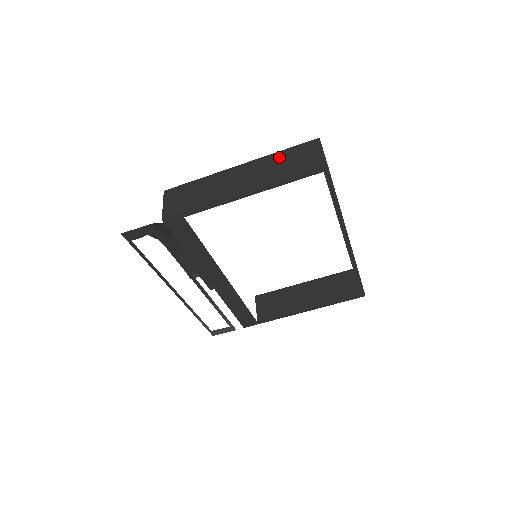
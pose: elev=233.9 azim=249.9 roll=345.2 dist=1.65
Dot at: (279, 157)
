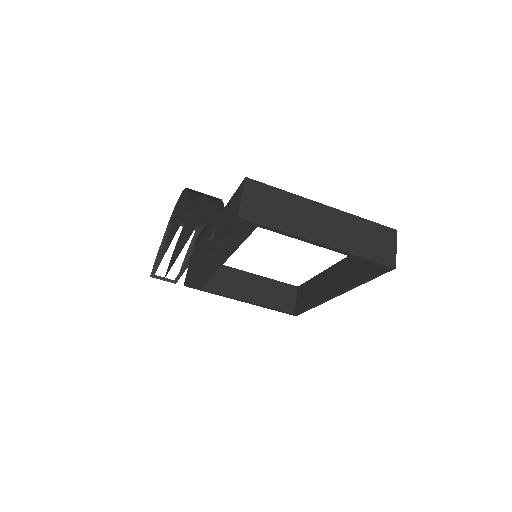
Dot at: (362, 225)
